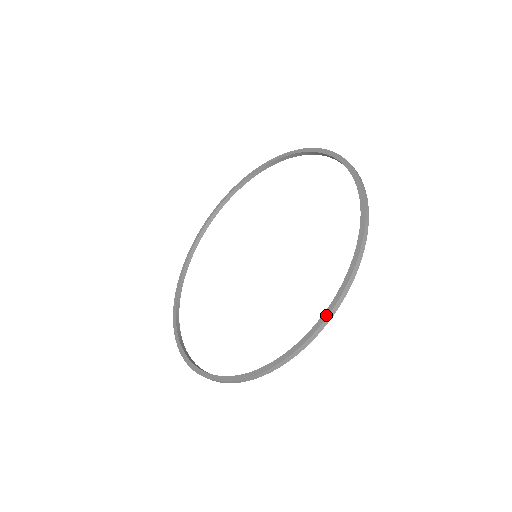
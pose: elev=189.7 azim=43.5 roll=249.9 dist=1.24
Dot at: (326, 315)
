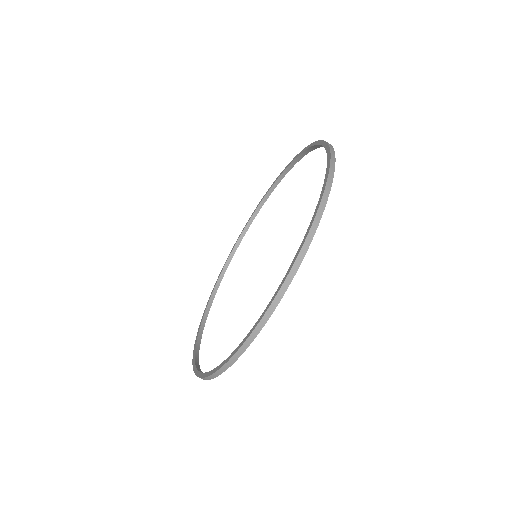
Dot at: (321, 196)
